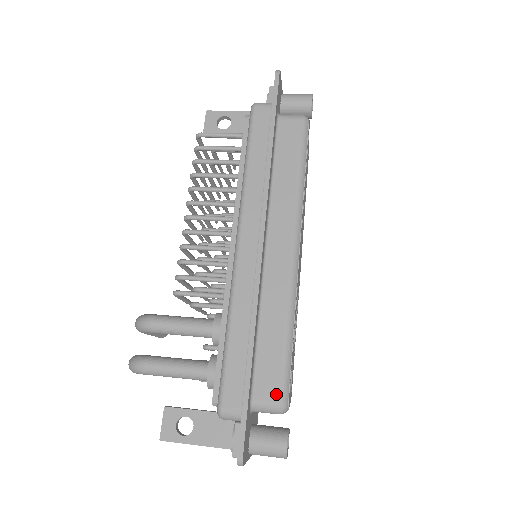
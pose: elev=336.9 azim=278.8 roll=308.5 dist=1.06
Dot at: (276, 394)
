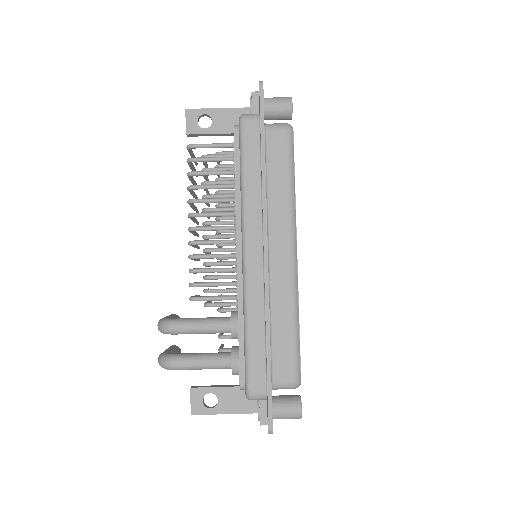
Dot at: (291, 375)
